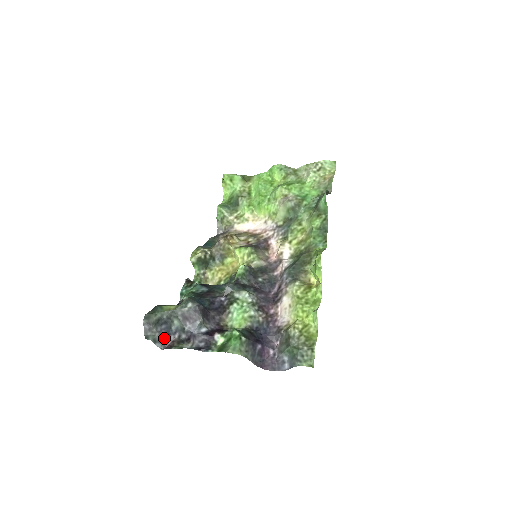
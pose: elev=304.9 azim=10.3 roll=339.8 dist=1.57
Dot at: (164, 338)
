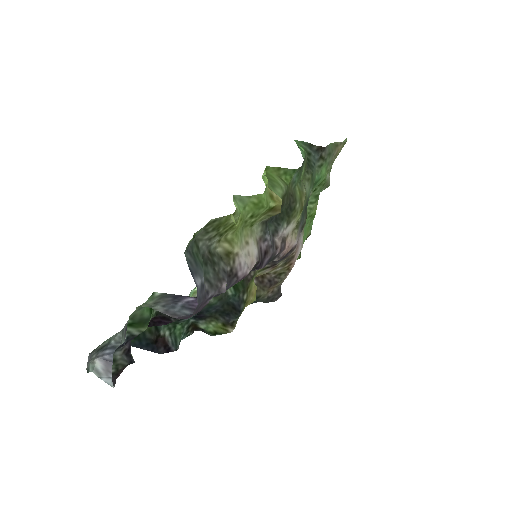
Dot at: occluded
